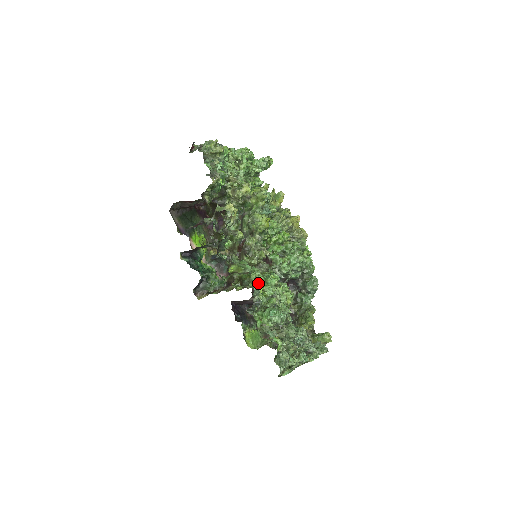
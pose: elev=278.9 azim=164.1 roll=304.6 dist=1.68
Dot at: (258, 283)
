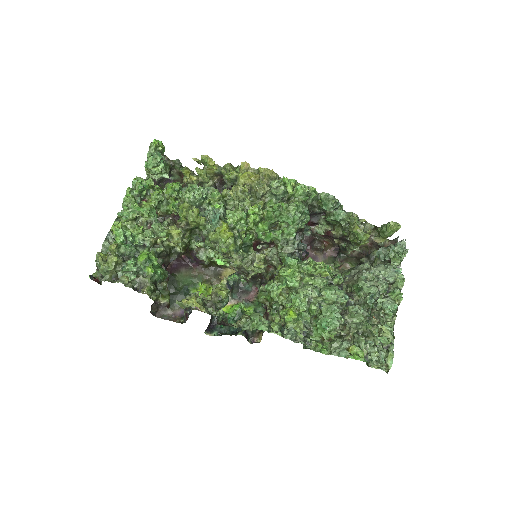
Dot at: (285, 300)
